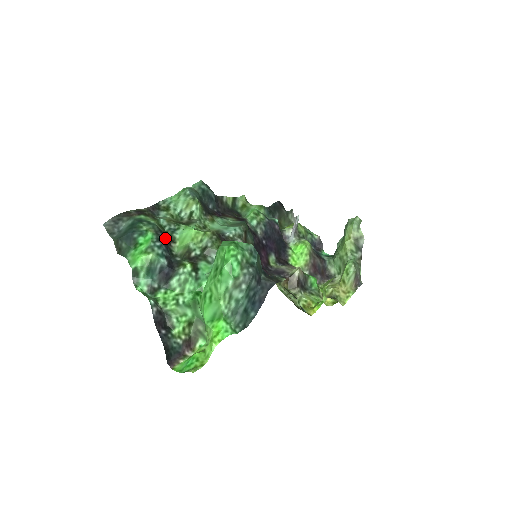
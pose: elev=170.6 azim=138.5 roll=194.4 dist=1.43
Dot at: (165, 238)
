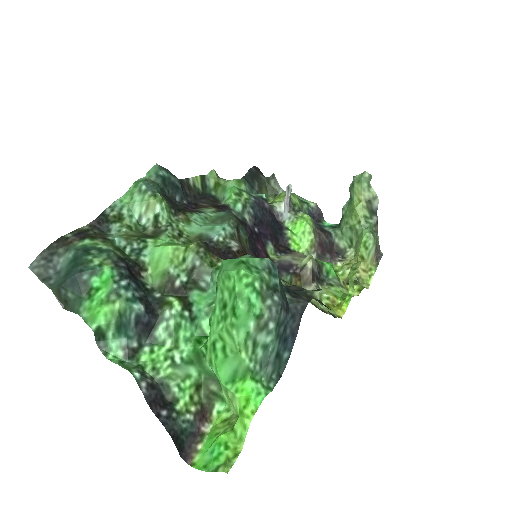
Dot at: (130, 268)
